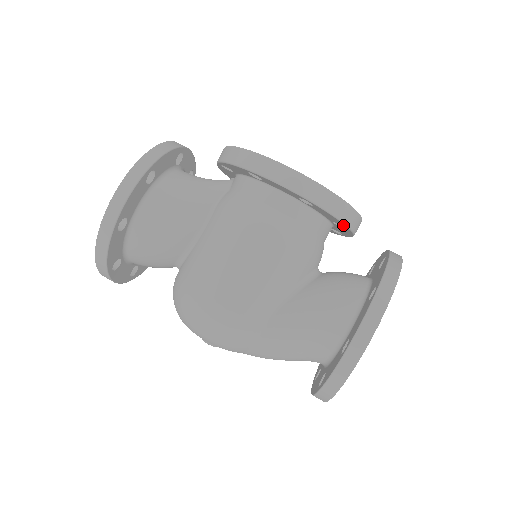
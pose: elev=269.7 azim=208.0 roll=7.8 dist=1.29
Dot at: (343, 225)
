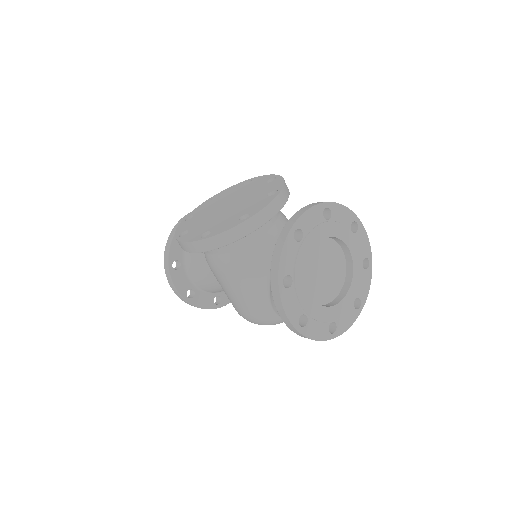
Dot at: (246, 235)
